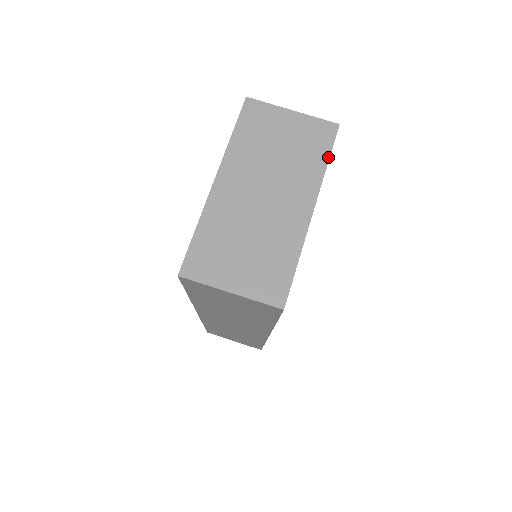
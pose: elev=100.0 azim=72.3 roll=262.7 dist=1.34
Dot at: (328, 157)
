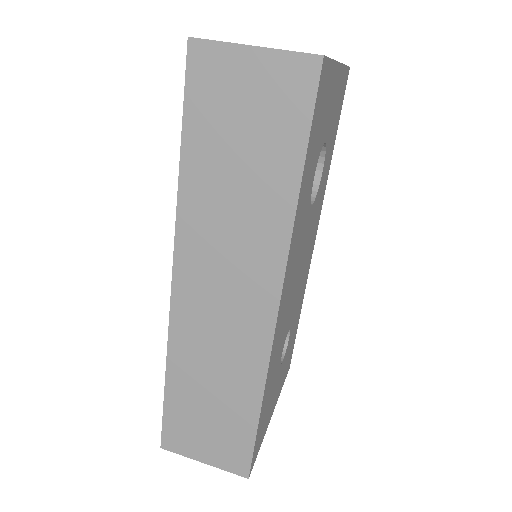
Dot at: occluded
